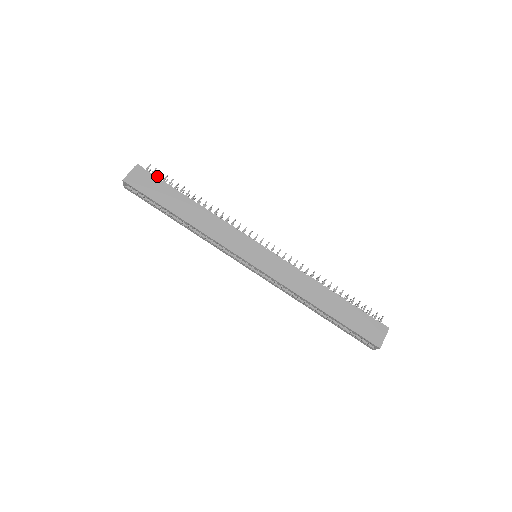
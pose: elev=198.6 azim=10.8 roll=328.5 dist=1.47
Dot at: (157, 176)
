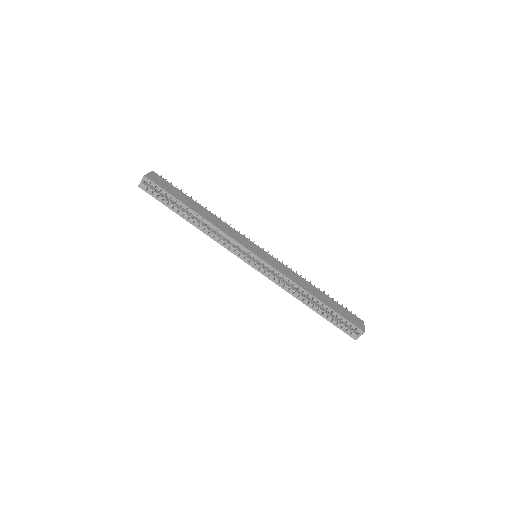
Dot at: (169, 183)
